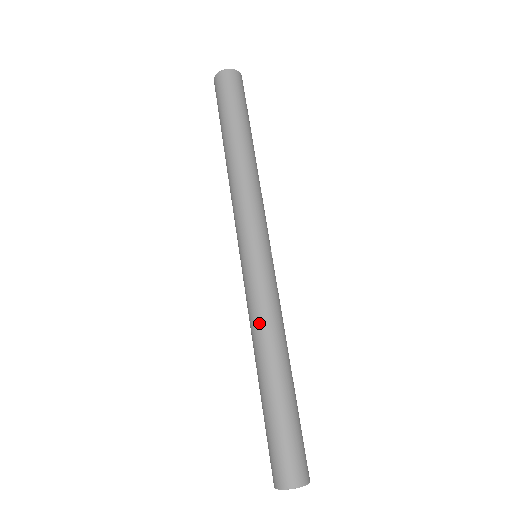
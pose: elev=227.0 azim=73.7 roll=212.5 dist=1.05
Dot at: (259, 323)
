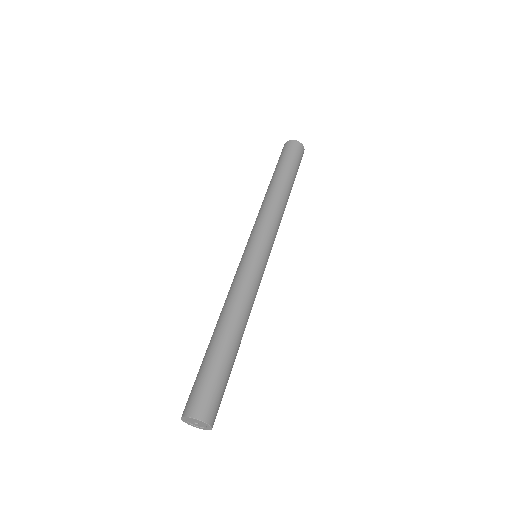
Dot at: (238, 294)
